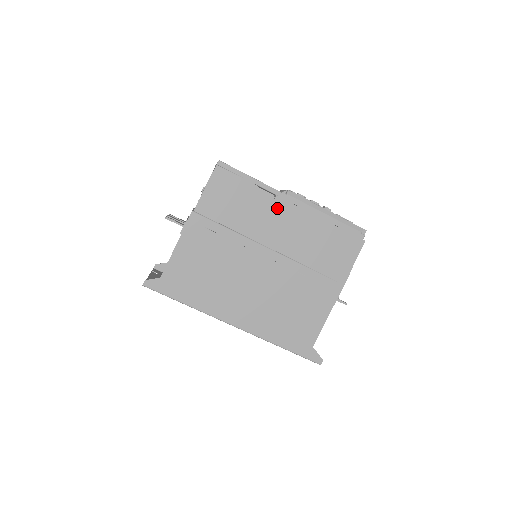
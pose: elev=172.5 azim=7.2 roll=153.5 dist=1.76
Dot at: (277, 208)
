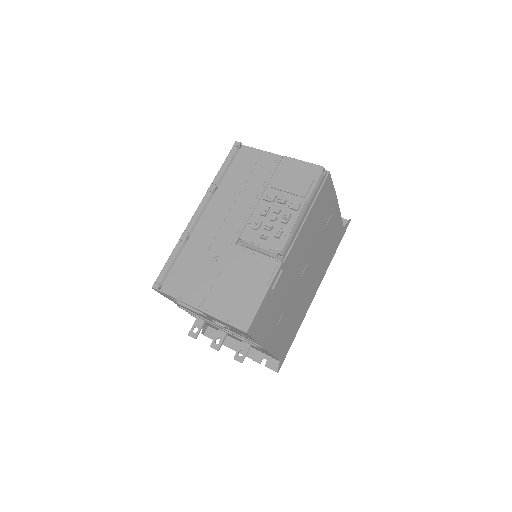
Dot at: (287, 266)
